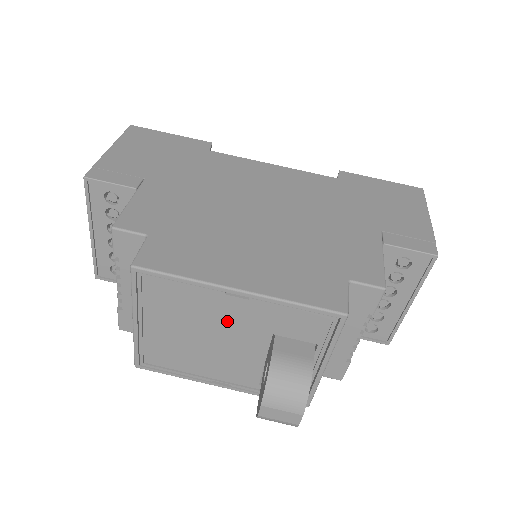
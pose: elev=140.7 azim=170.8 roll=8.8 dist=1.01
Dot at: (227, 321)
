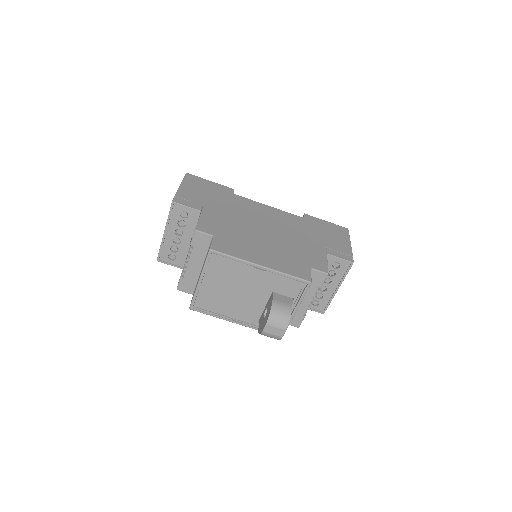
Dot at: (250, 283)
